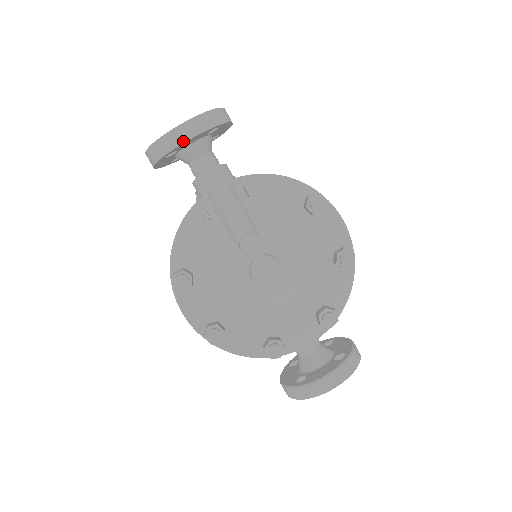
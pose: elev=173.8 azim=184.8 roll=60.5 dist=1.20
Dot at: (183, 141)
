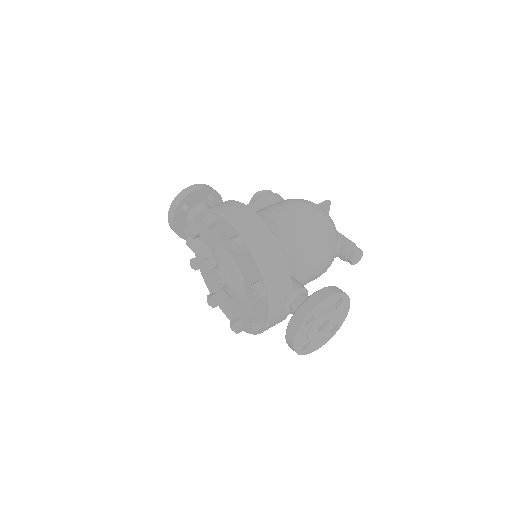
Dot at: (173, 228)
